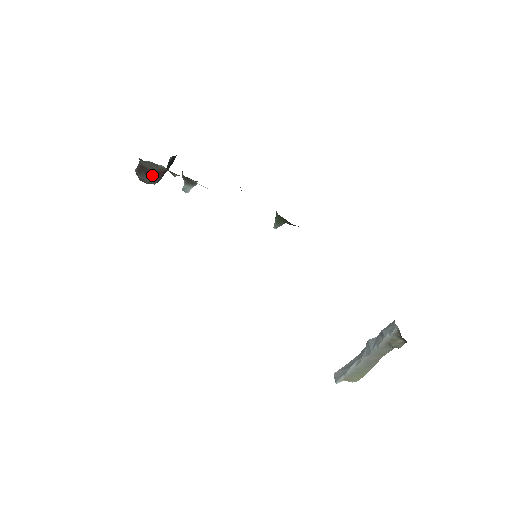
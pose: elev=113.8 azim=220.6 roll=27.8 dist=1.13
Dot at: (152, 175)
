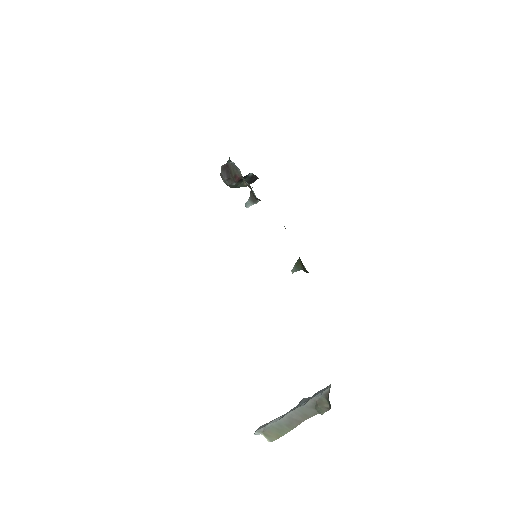
Dot at: (230, 176)
